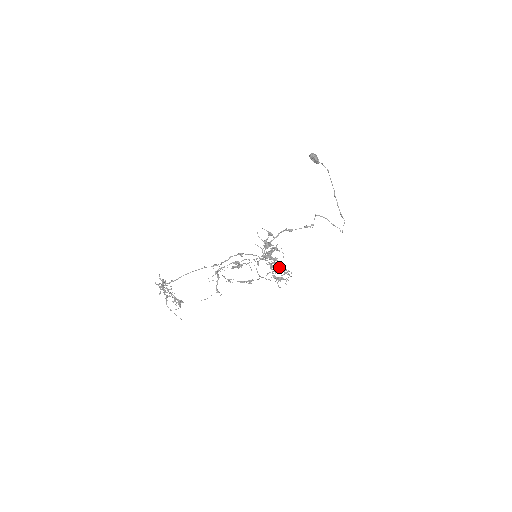
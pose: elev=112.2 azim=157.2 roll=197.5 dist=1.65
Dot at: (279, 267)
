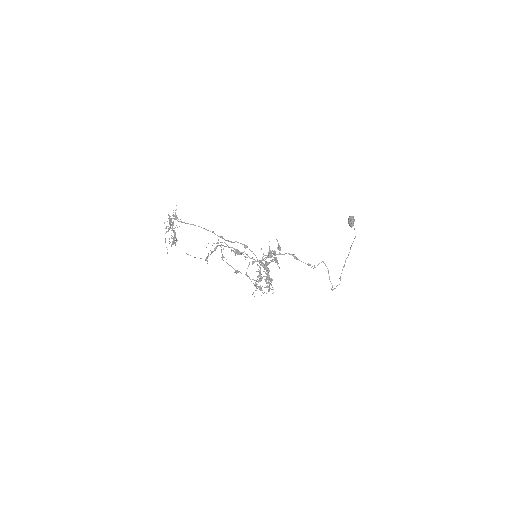
Dot at: occluded
